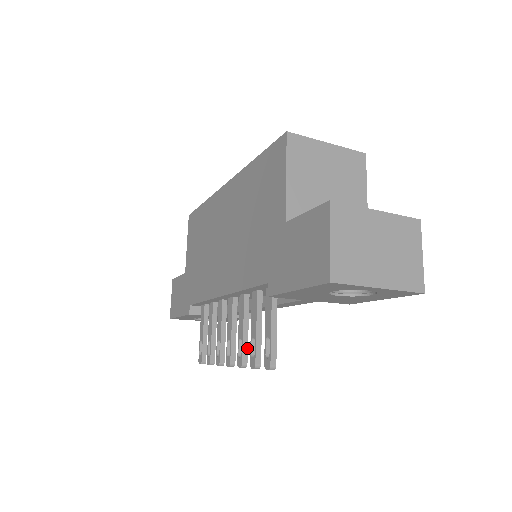
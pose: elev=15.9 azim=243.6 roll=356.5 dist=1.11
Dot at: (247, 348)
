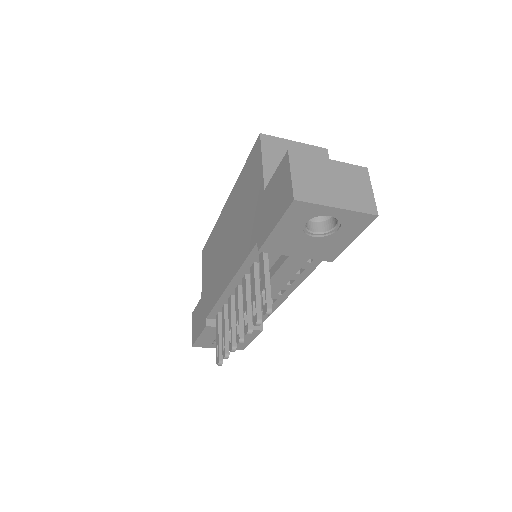
Dot at: (251, 317)
